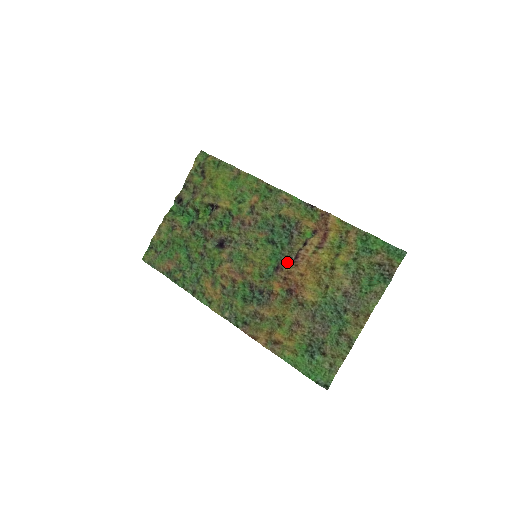
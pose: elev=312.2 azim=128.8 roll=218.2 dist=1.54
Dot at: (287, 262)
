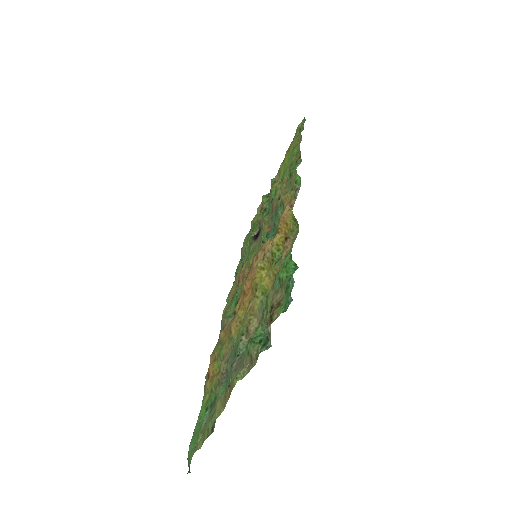
Dot at: occluded
